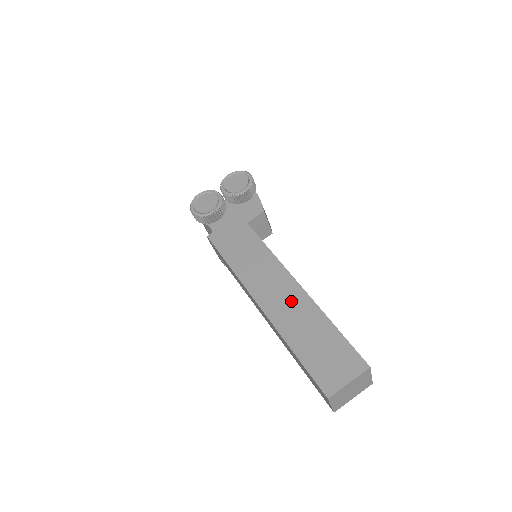
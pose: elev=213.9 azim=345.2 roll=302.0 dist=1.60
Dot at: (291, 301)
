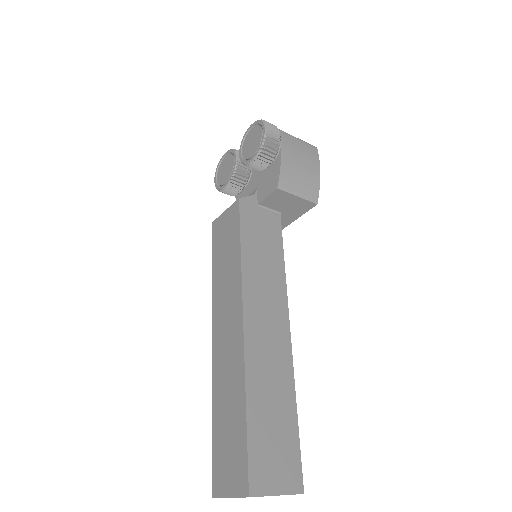
Dot at: (231, 353)
